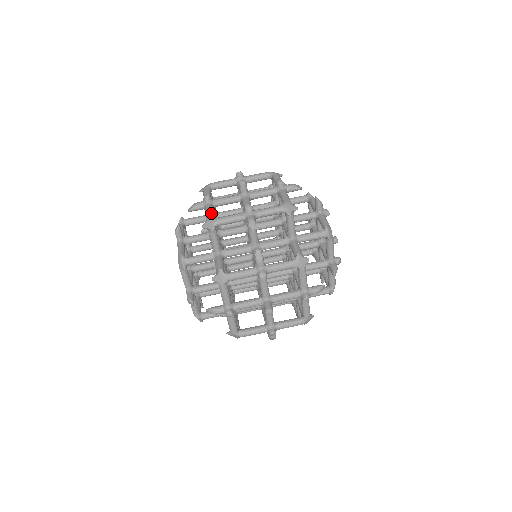
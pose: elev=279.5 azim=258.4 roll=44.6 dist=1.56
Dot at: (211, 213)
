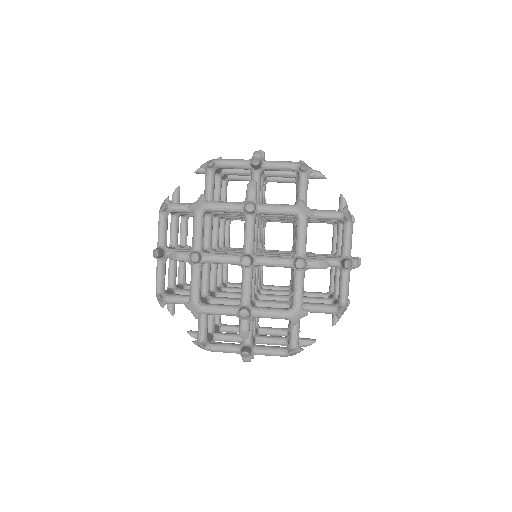
Dot at: occluded
